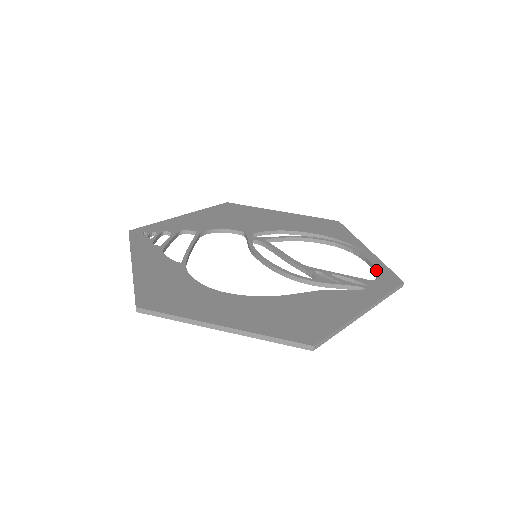
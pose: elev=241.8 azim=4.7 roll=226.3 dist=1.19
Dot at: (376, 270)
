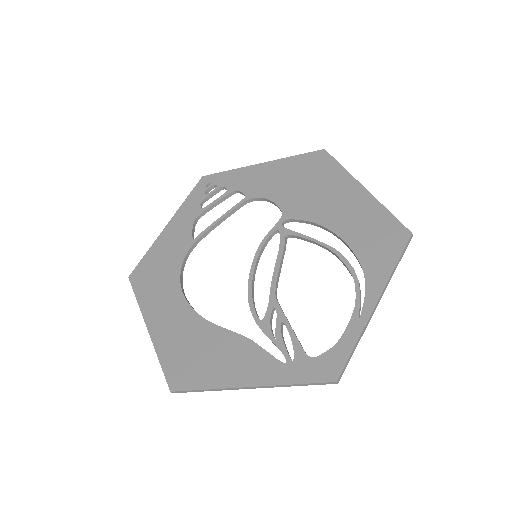
Dot at: (335, 344)
